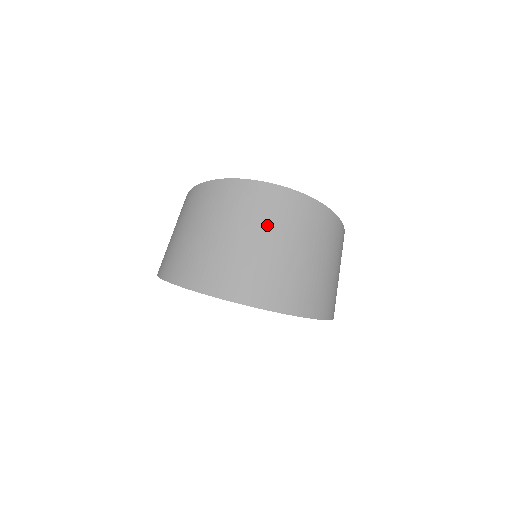
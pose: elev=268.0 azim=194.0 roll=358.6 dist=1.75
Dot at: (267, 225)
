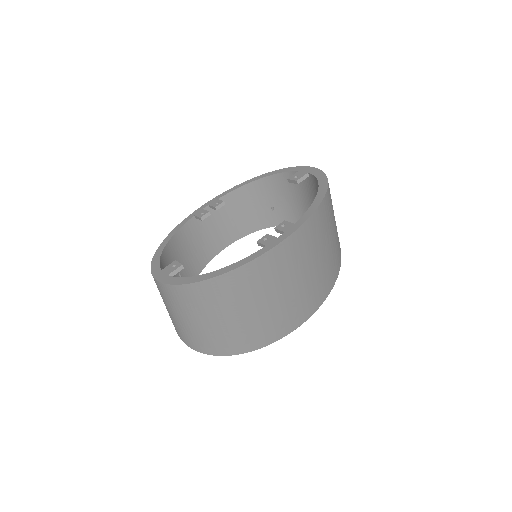
Dot at: (296, 269)
